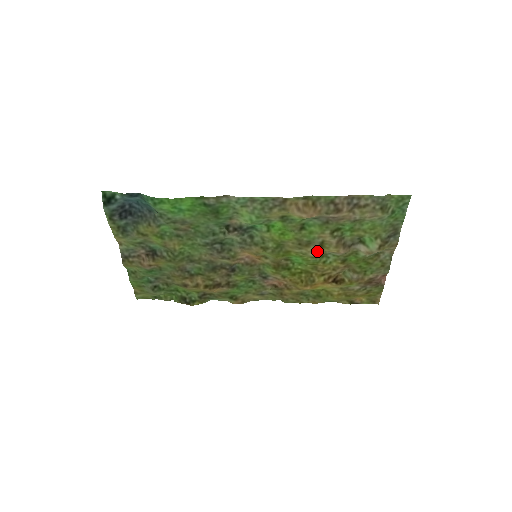
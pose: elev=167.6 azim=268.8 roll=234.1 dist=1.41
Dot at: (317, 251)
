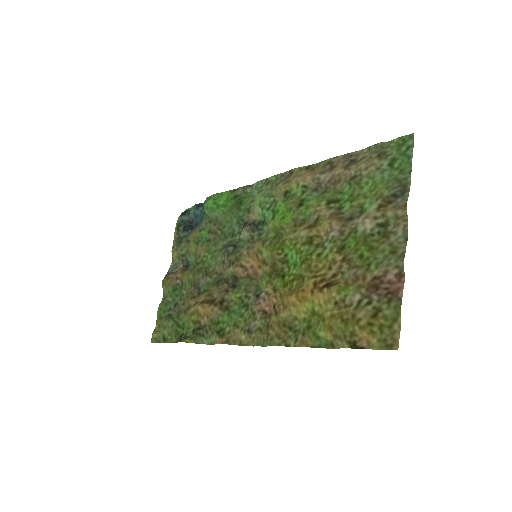
Dot at: (309, 228)
